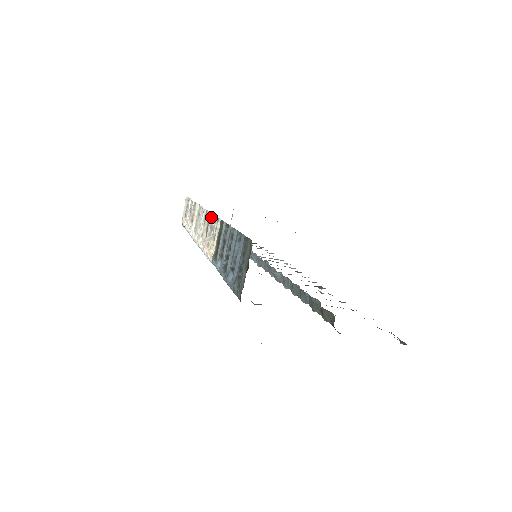
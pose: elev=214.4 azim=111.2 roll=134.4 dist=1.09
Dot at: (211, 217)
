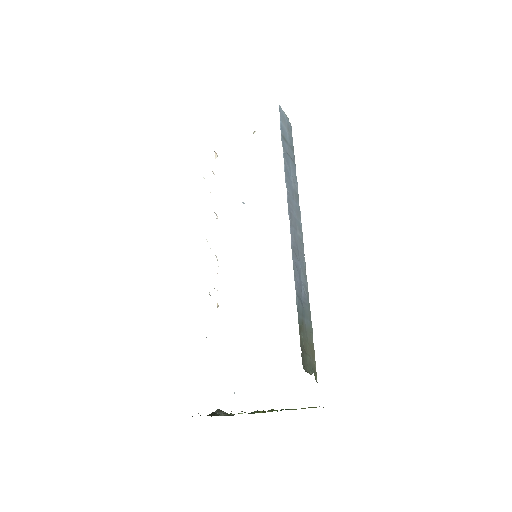
Dot at: occluded
